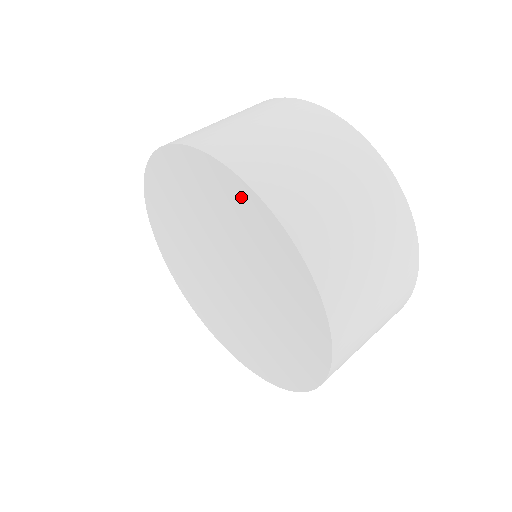
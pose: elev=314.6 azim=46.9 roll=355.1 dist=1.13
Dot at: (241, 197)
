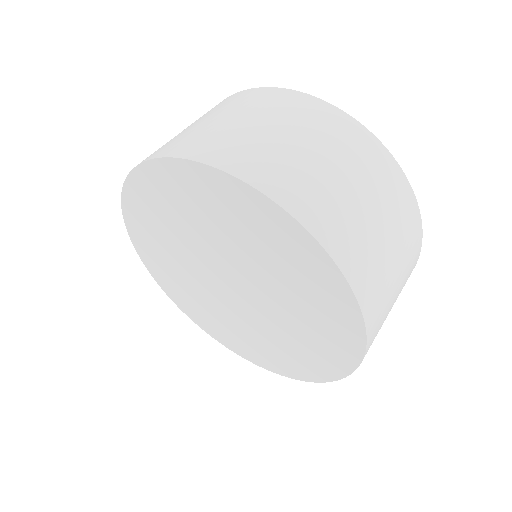
Dot at: (177, 176)
